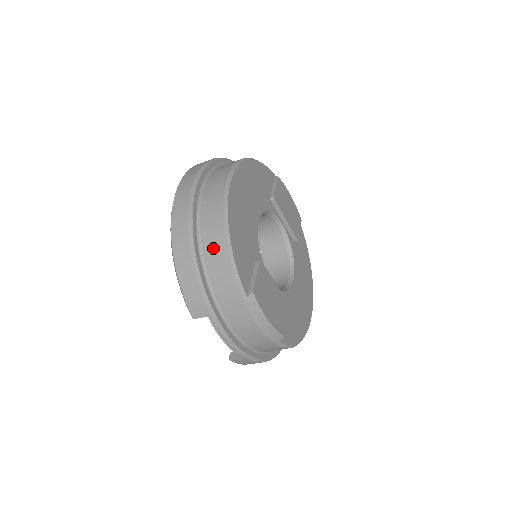
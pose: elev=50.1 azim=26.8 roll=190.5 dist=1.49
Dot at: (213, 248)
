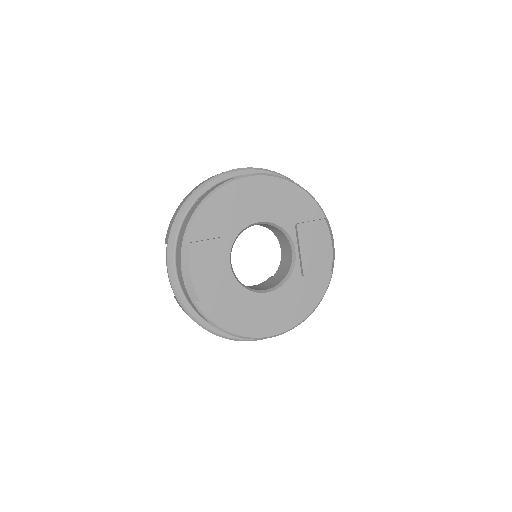
Dot at: (197, 204)
